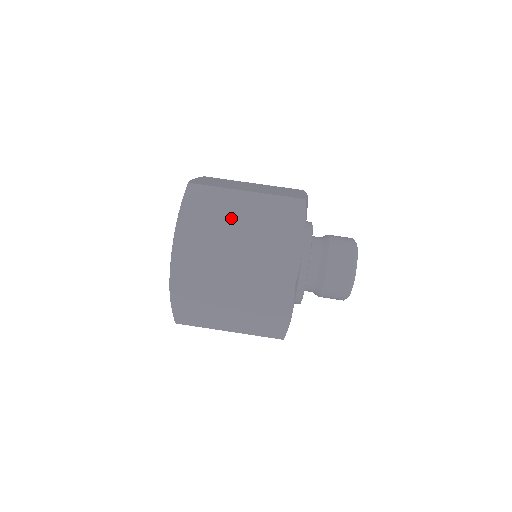
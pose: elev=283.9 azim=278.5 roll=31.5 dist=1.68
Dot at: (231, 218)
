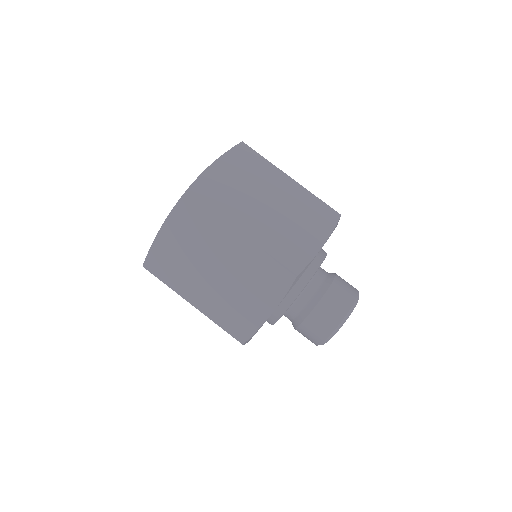
Dot at: (213, 252)
